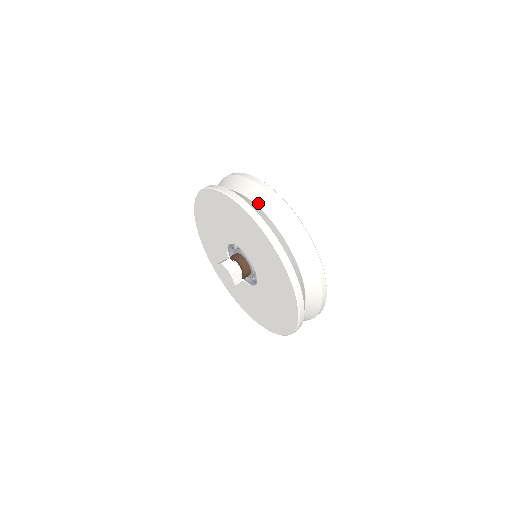
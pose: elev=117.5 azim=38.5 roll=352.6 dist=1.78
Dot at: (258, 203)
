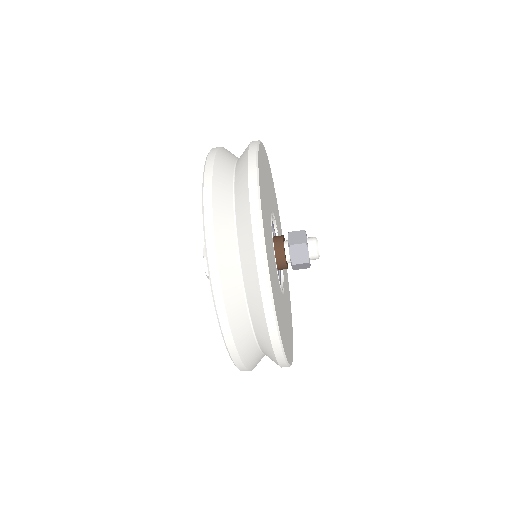
Dot at: (243, 267)
